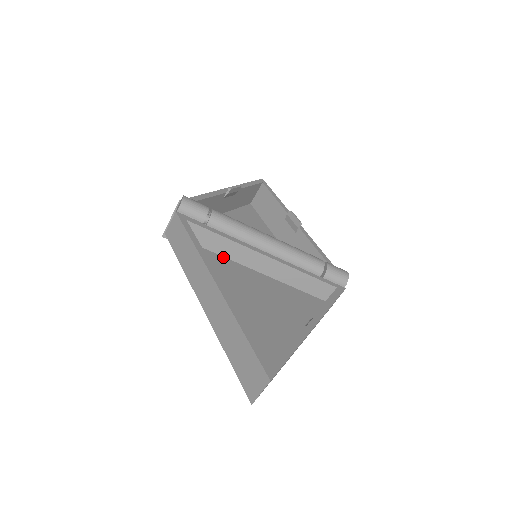
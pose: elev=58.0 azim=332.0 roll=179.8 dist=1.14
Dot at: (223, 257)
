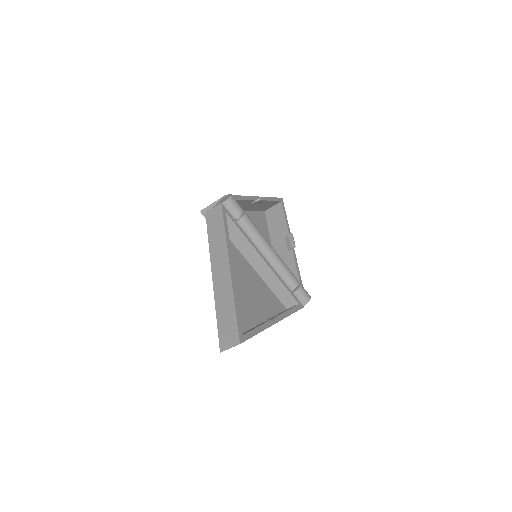
Dot at: (236, 247)
